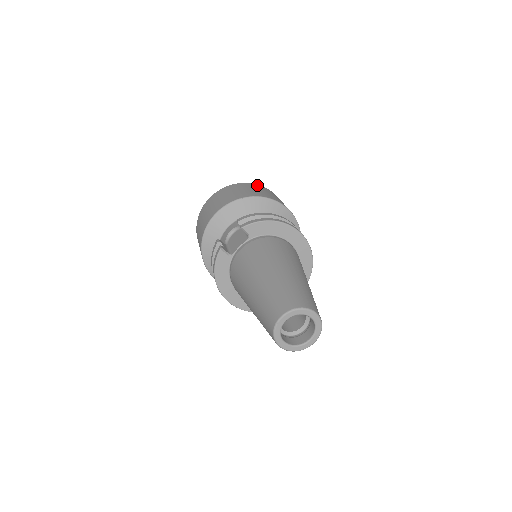
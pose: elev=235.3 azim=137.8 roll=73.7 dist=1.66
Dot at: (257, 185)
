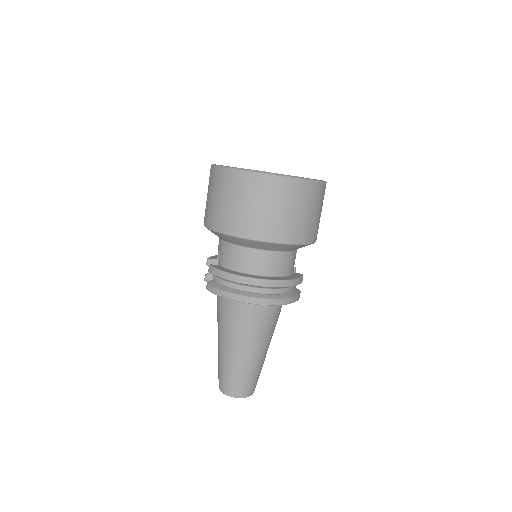
Dot at: (247, 178)
